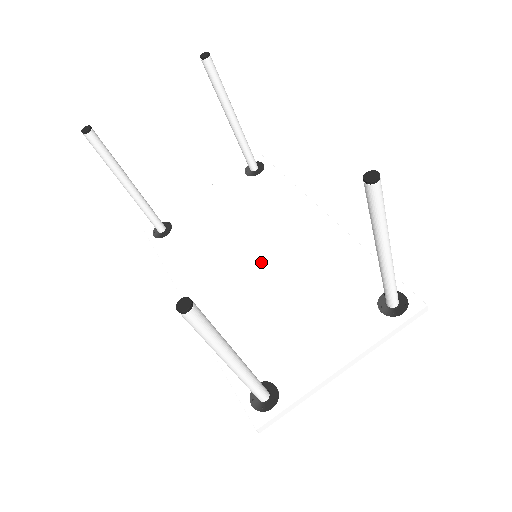
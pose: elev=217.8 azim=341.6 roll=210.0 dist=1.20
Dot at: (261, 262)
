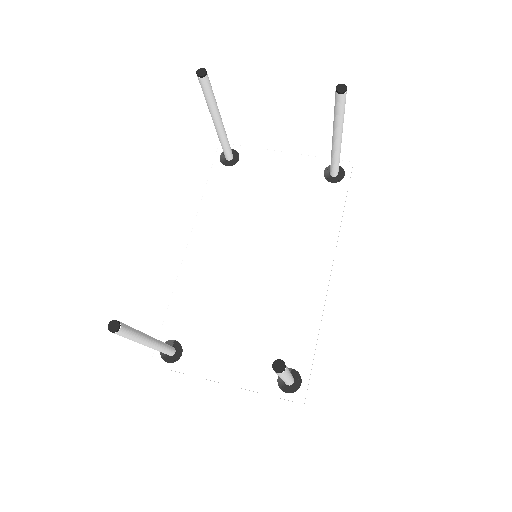
Dot at: (257, 262)
